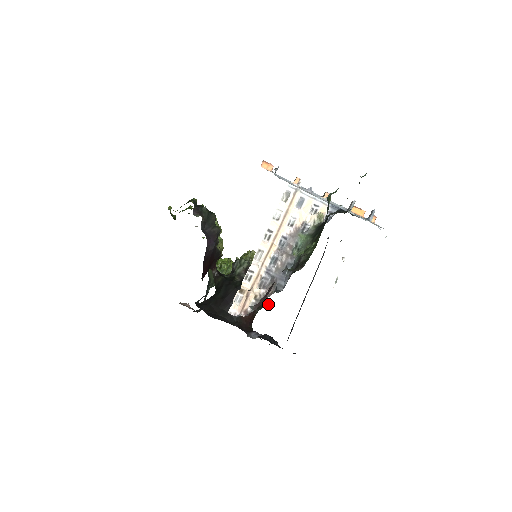
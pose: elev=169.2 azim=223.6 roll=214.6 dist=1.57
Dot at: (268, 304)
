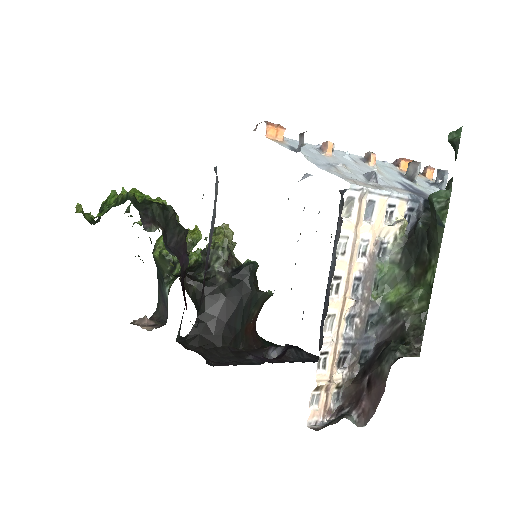
Dot at: occluded
